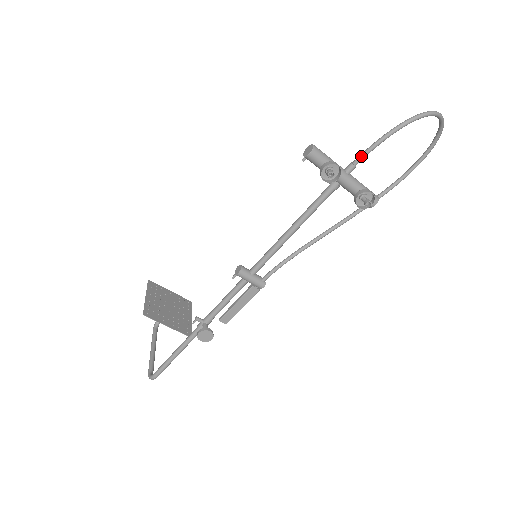
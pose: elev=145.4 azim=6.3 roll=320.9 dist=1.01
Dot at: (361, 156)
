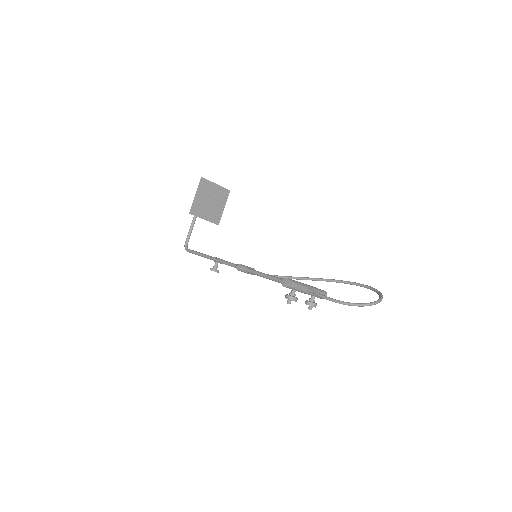
Dot at: (317, 295)
